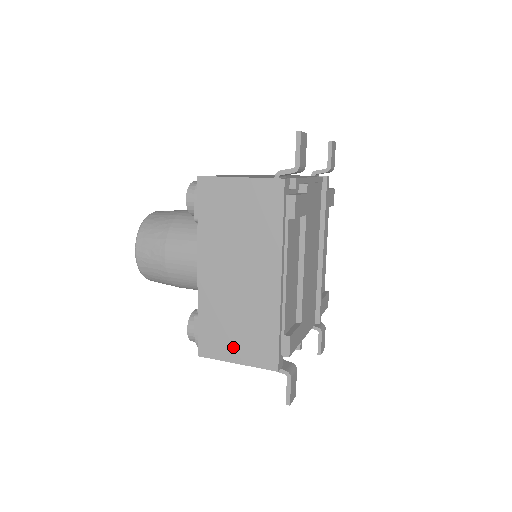
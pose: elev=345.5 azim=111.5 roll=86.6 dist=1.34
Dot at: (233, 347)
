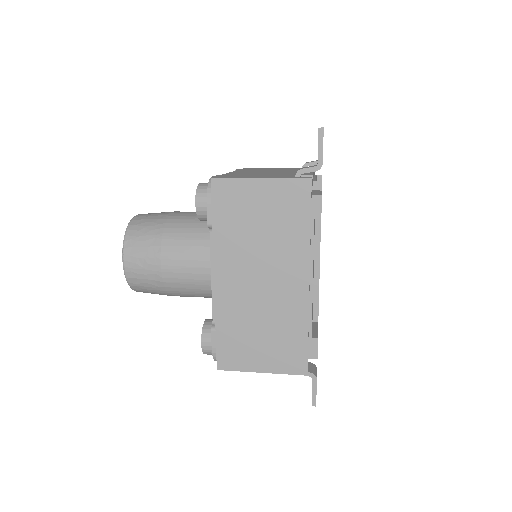
Dot at: (257, 356)
